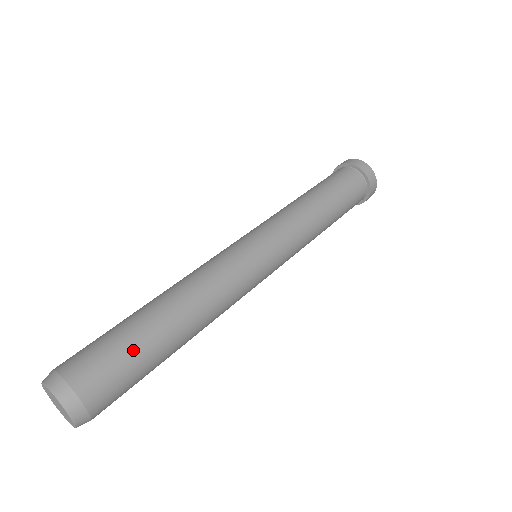
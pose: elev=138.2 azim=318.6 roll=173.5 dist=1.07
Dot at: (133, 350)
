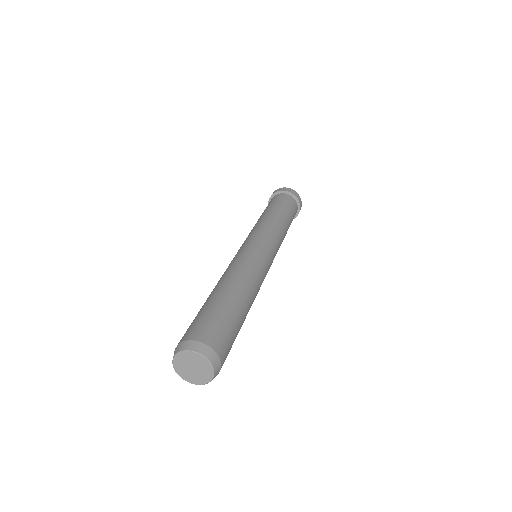
Dot at: (217, 310)
